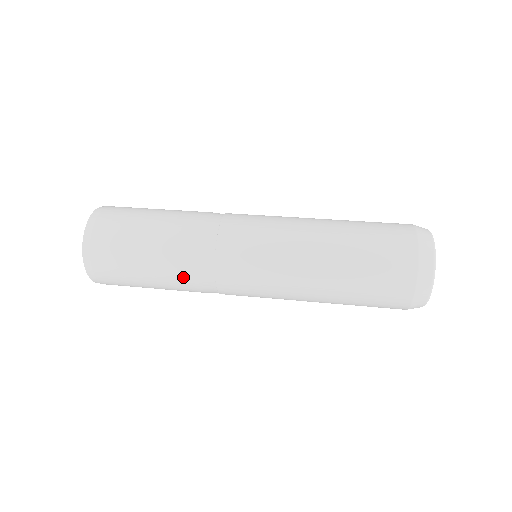
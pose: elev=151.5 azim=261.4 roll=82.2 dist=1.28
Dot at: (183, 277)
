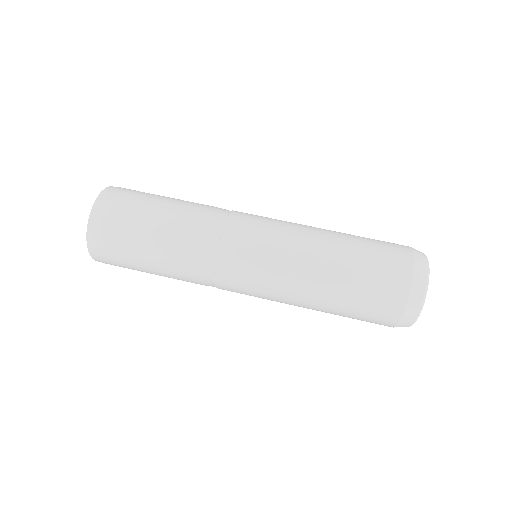
Dot at: (183, 267)
